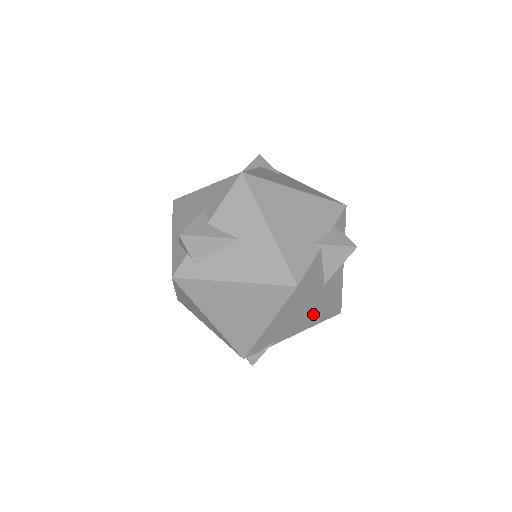
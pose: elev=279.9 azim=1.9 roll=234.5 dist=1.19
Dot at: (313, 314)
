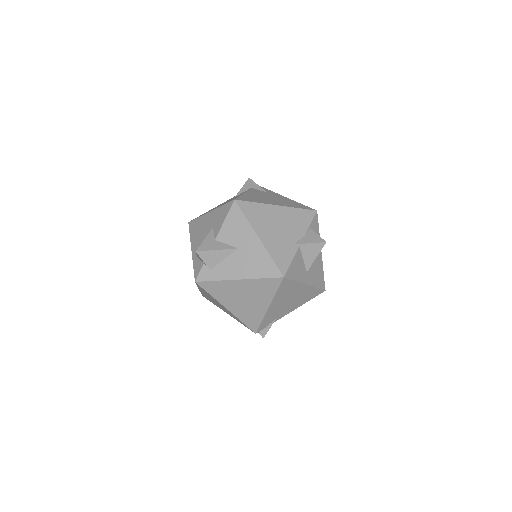
Dot at: (302, 295)
